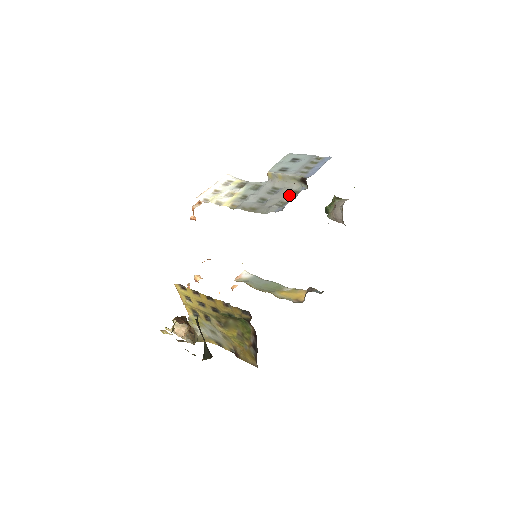
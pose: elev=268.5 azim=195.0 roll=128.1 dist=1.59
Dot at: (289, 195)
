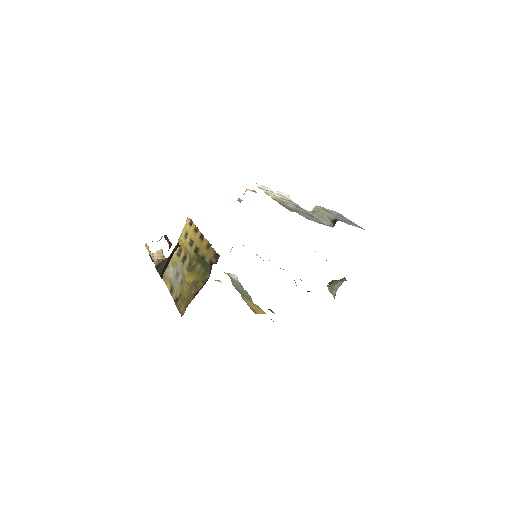
Dot at: (317, 221)
